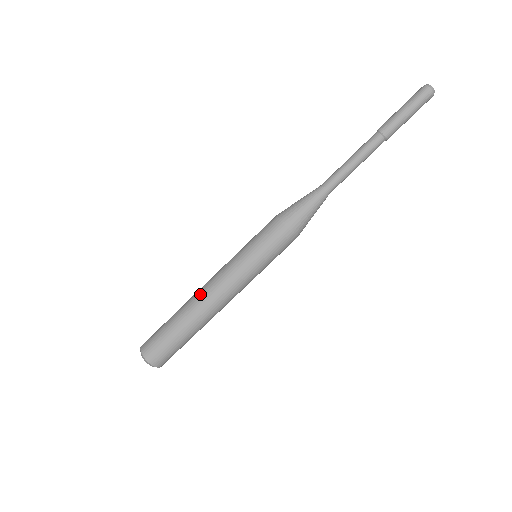
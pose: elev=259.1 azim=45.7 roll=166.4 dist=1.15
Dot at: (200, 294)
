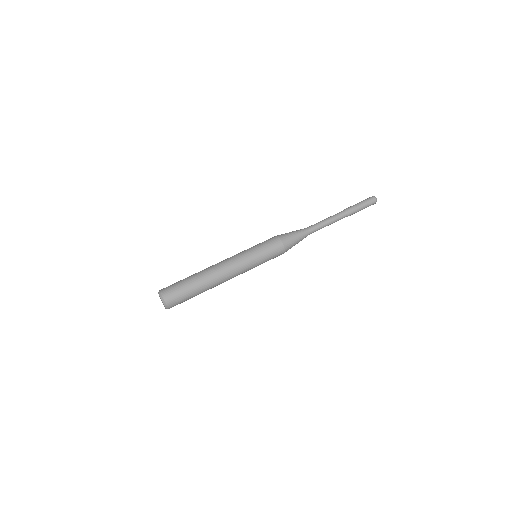
Dot at: (215, 267)
